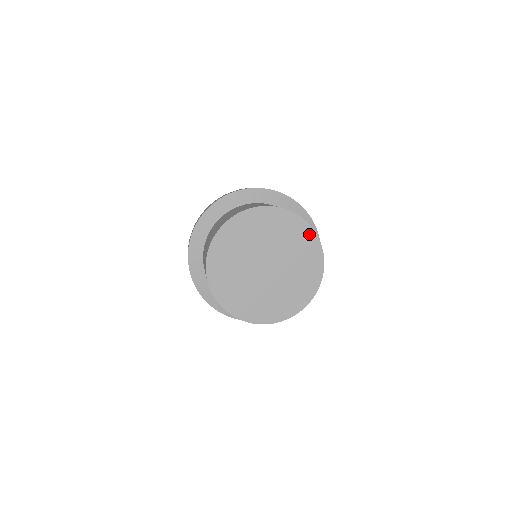
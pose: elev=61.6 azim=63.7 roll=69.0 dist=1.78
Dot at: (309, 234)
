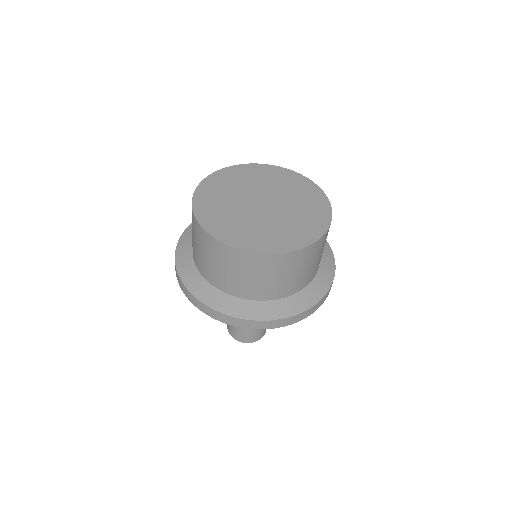
Dot at: (307, 183)
